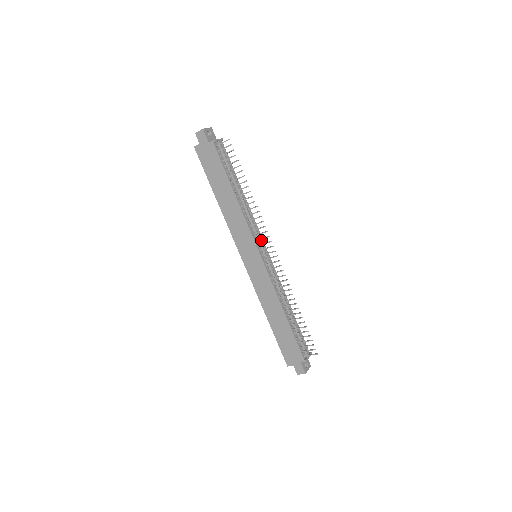
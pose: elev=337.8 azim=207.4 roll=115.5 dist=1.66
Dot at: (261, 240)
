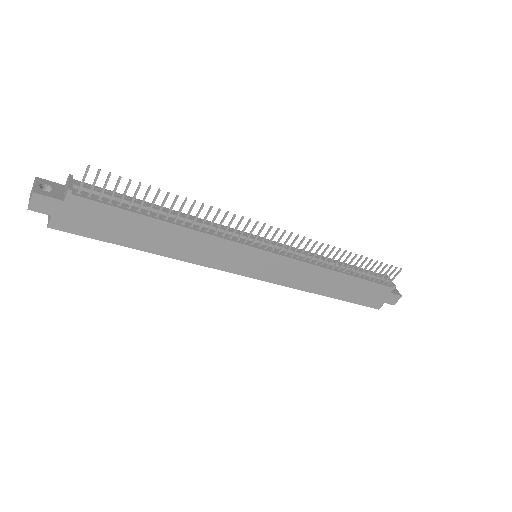
Dot at: (246, 235)
